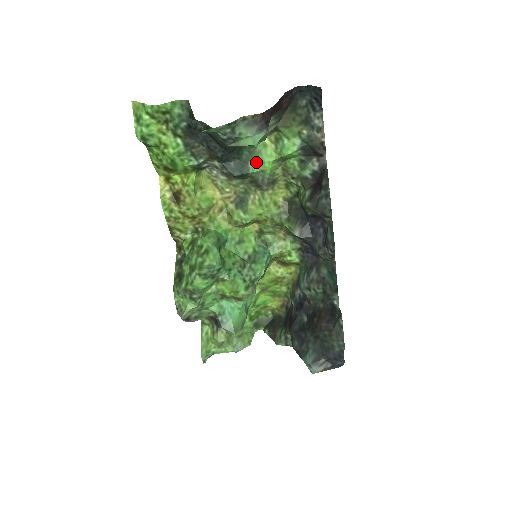
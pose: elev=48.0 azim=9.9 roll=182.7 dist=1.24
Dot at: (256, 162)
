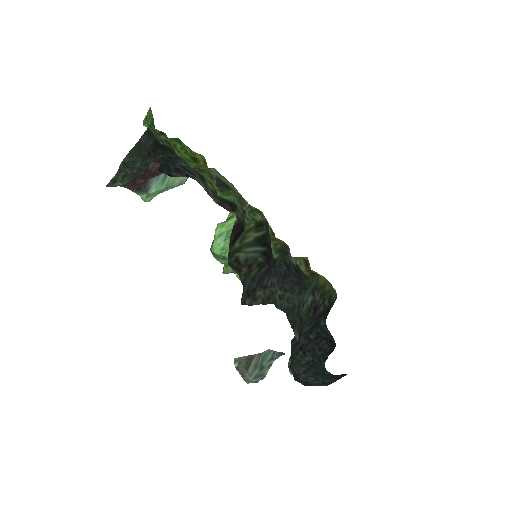
Dot at: occluded
